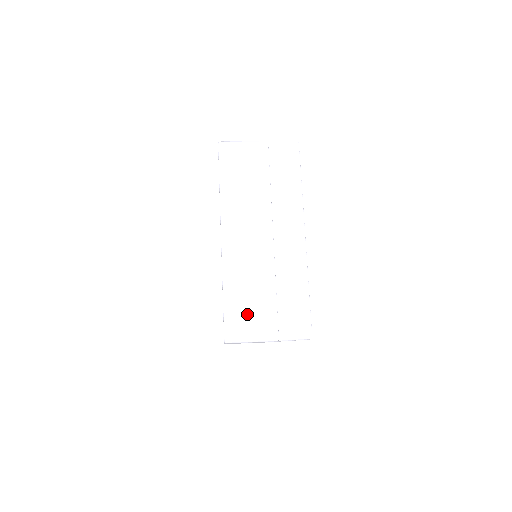
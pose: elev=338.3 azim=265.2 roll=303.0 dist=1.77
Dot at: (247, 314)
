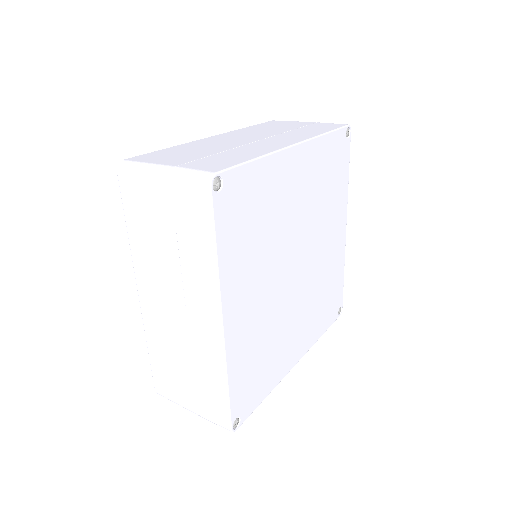
Dot at: (170, 382)
